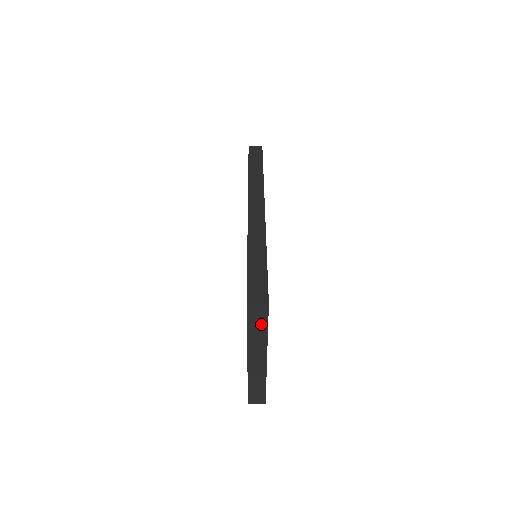
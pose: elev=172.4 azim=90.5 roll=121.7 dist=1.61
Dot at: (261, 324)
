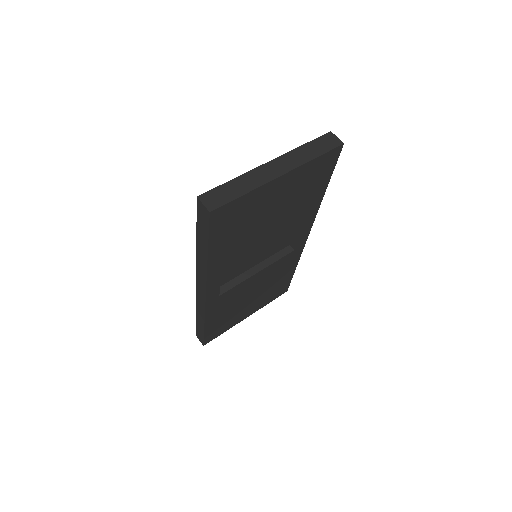
Dot at: occluded
